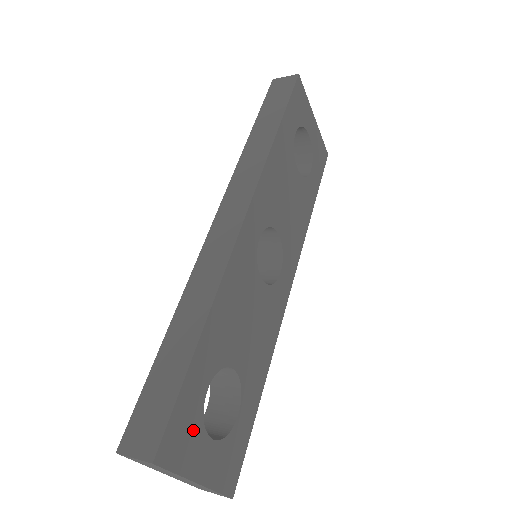
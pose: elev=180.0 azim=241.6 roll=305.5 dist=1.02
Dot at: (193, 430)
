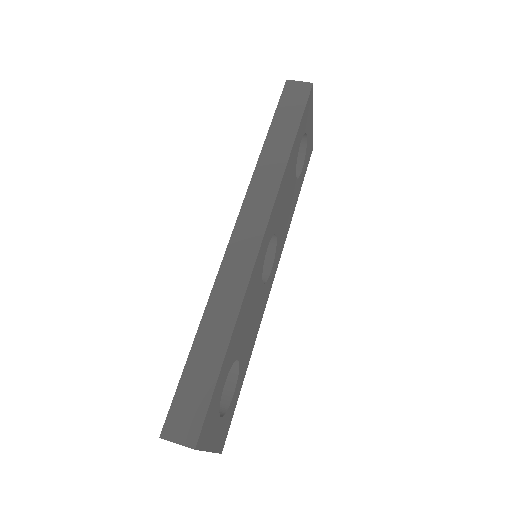
Dot at: (214, 416)
